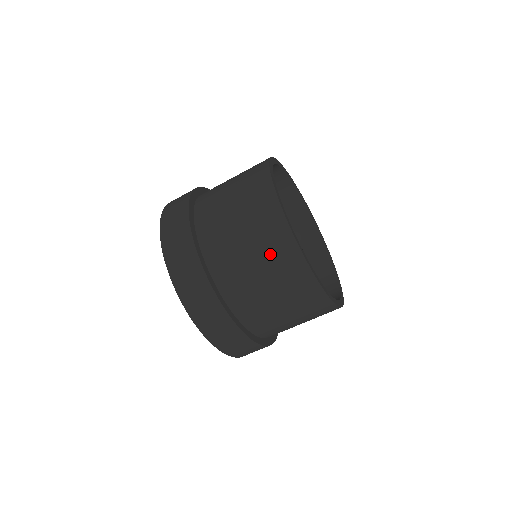
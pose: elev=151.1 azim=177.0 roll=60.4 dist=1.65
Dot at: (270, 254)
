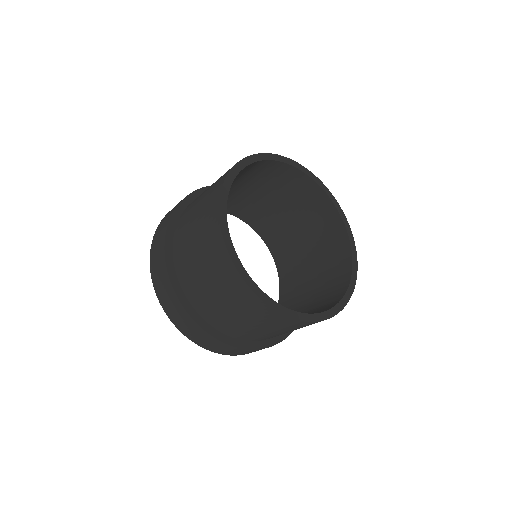
Dot at: (225, 288)
